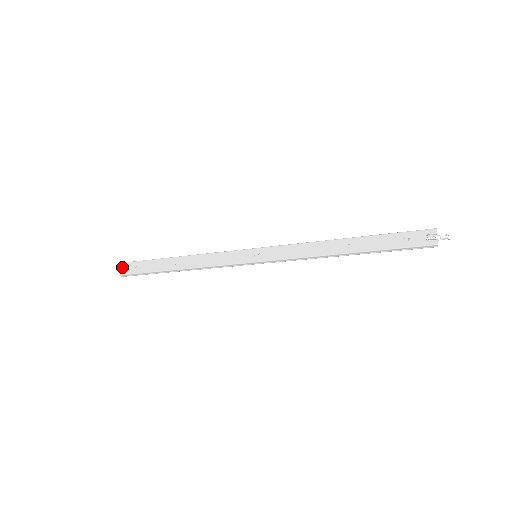
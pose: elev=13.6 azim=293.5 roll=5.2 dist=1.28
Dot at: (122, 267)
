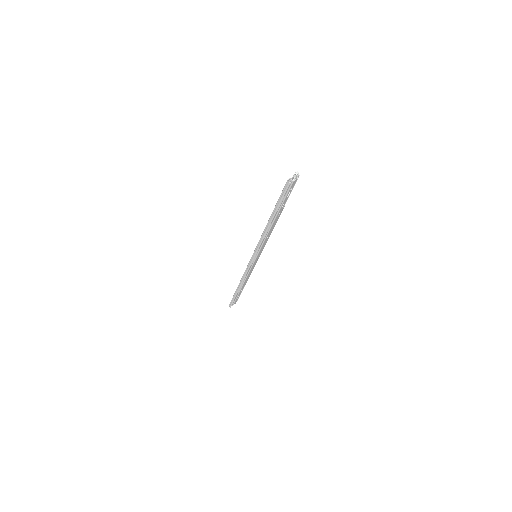
Dot at: occluded
